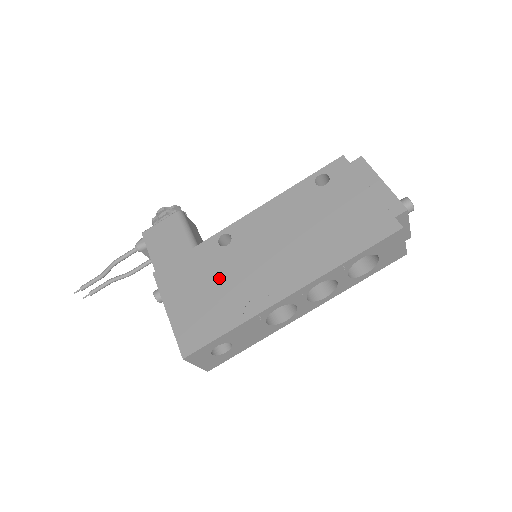
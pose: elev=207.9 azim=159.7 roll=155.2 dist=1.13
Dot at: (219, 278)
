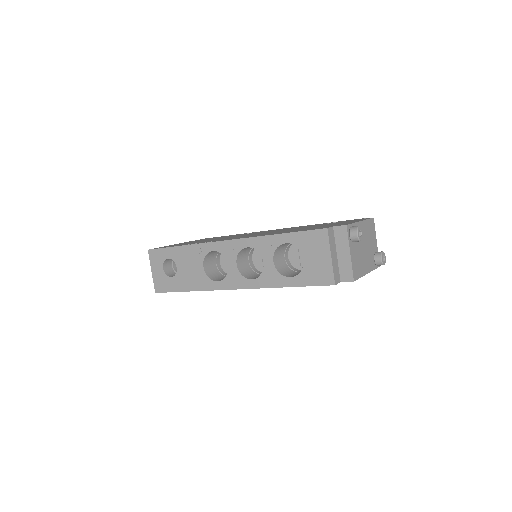
Dot at: (218, 238)
